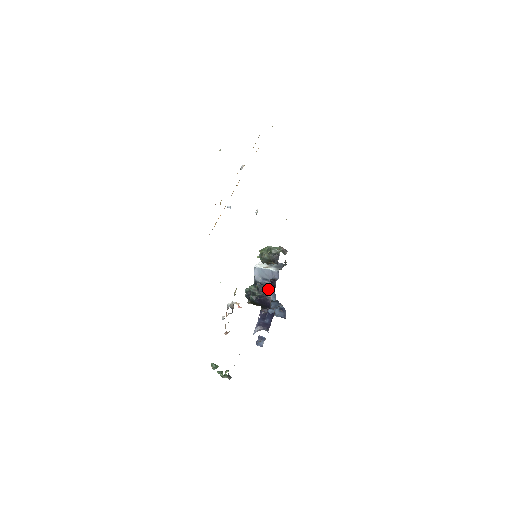
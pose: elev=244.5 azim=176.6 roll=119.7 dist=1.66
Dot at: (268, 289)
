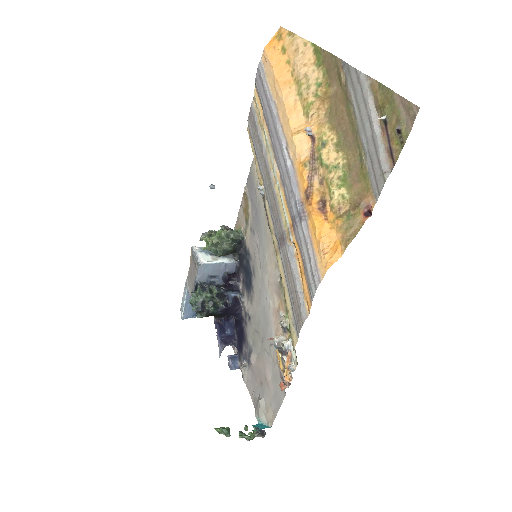
Dot at: (231, 291)
